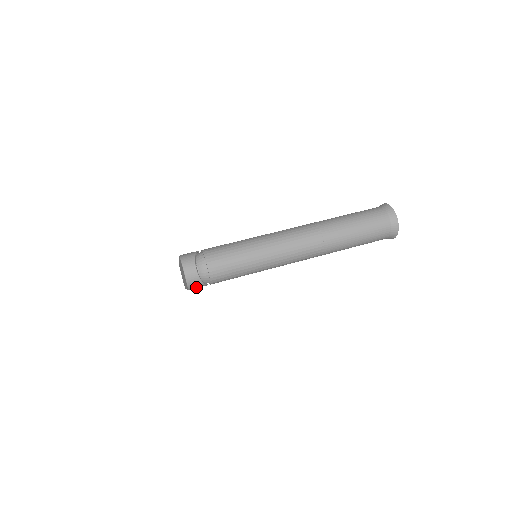
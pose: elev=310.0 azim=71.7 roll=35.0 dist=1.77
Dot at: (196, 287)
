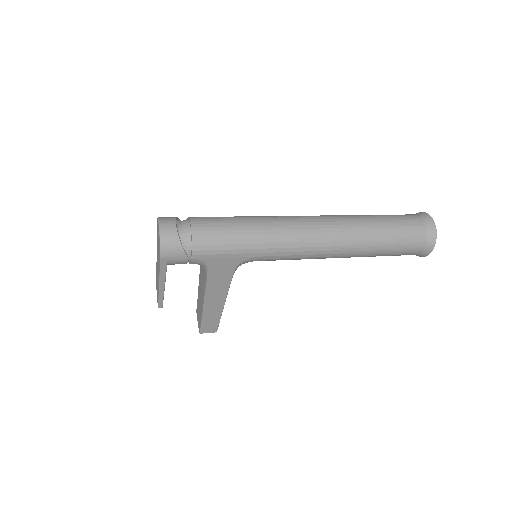
Dot at: (172, 254)
